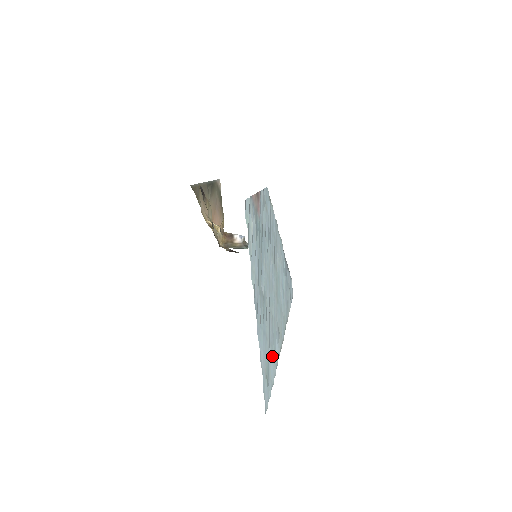
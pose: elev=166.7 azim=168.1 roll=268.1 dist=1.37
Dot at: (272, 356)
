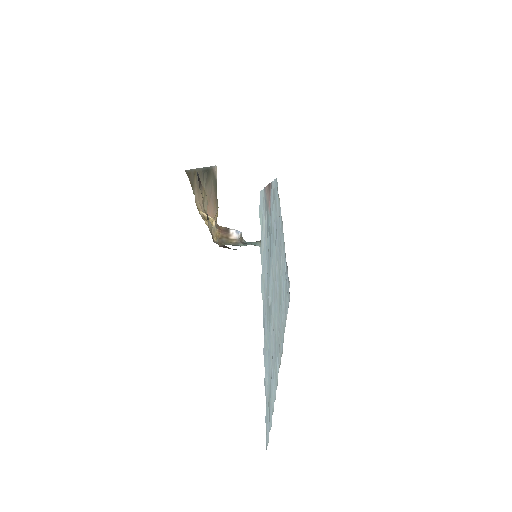
Dot at: occluded
